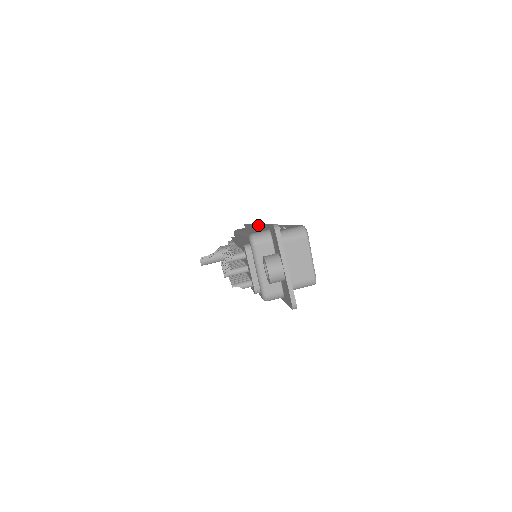
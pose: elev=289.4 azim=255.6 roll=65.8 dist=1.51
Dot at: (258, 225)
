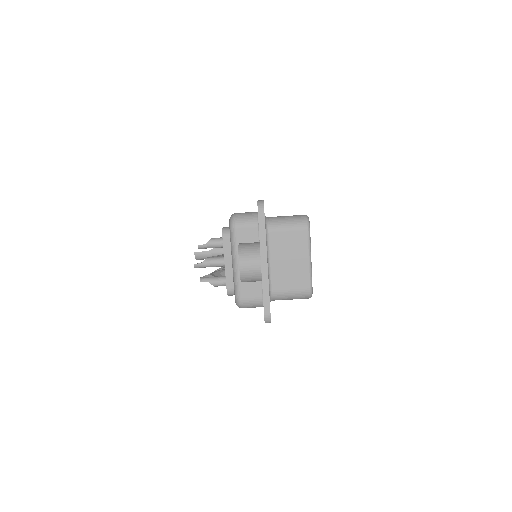
Dot at: occluded
